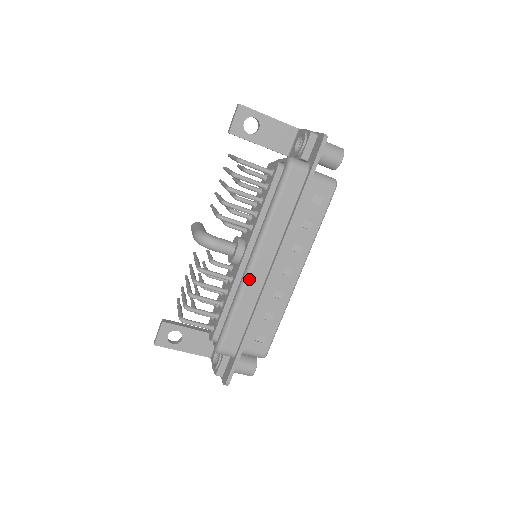
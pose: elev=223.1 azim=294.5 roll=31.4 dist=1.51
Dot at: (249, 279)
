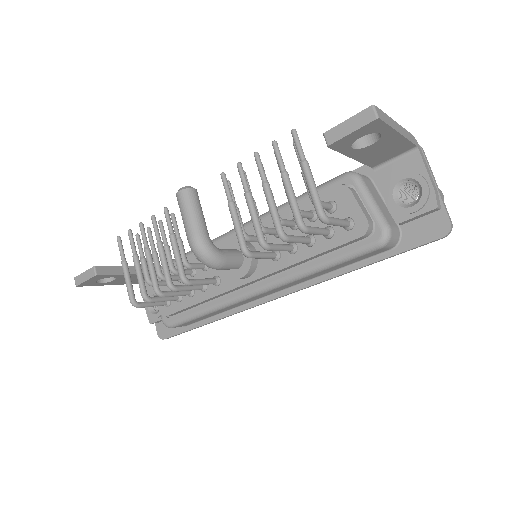
Dot at: (243, 301)
